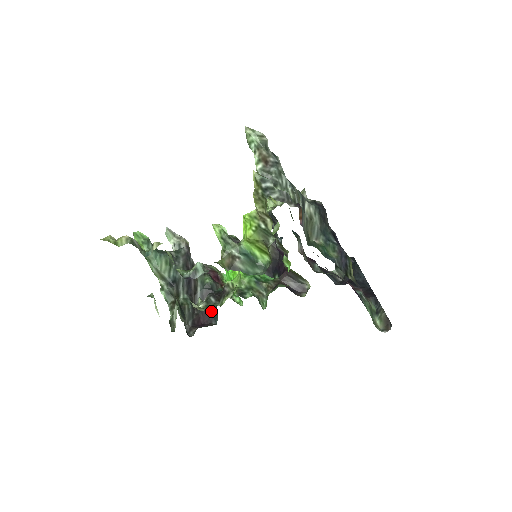
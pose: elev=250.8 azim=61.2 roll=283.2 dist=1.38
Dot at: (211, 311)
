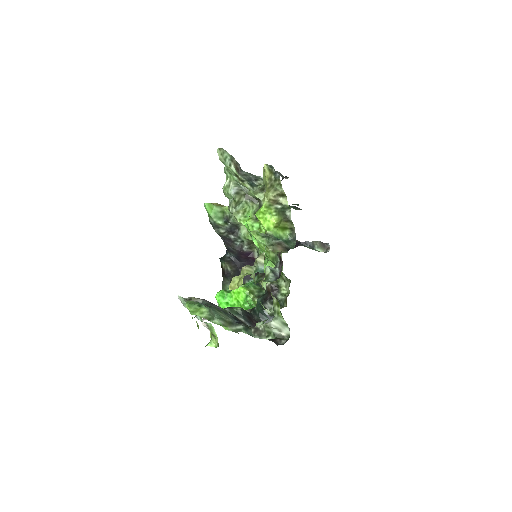
Dot at: occluded
